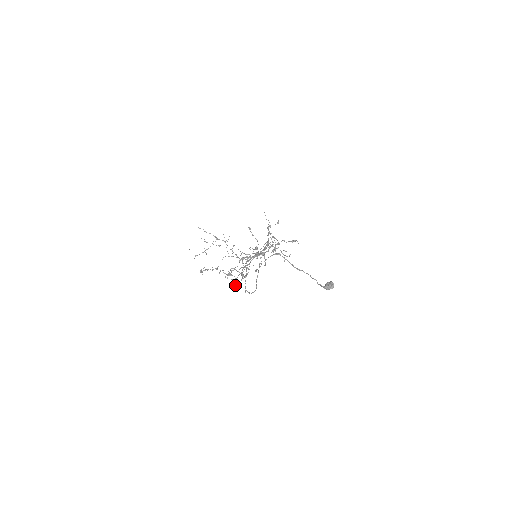
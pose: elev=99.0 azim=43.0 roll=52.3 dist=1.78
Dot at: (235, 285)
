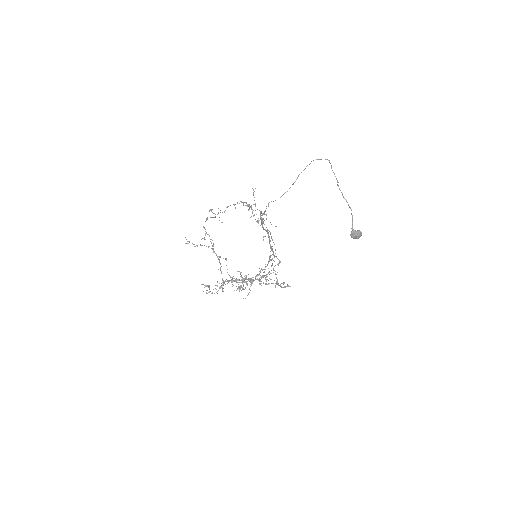
Dot at: occluded
